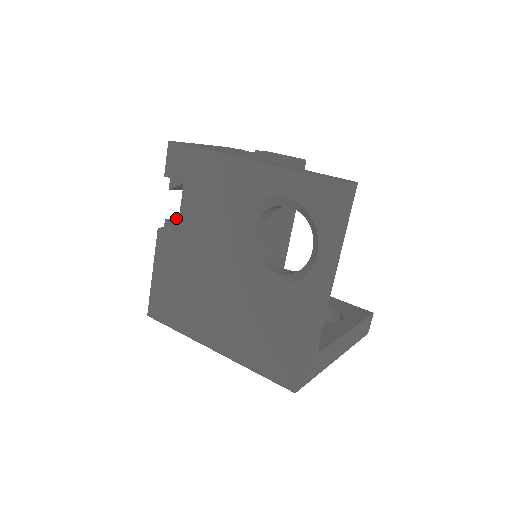
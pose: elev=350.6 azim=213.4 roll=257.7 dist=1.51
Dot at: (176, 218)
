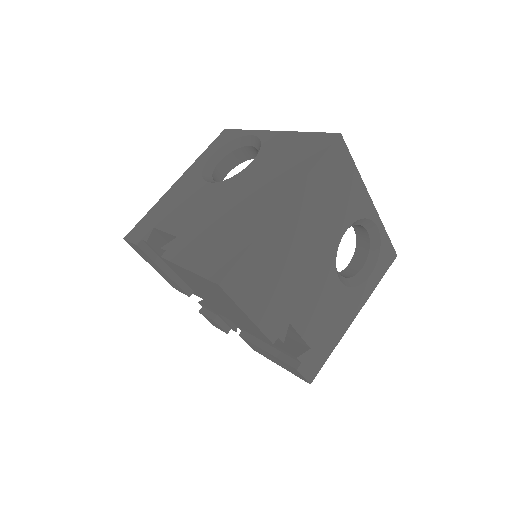
Dot at: occluded
